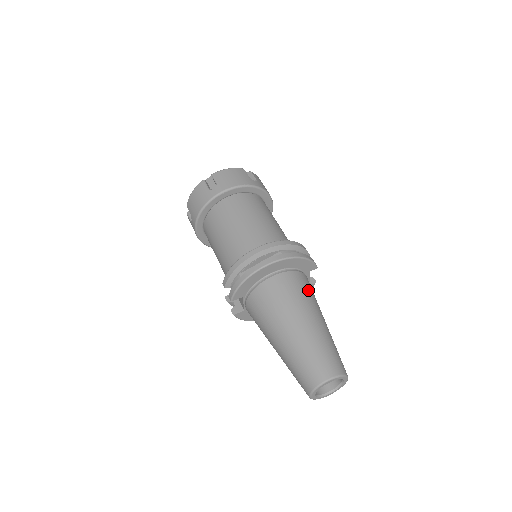
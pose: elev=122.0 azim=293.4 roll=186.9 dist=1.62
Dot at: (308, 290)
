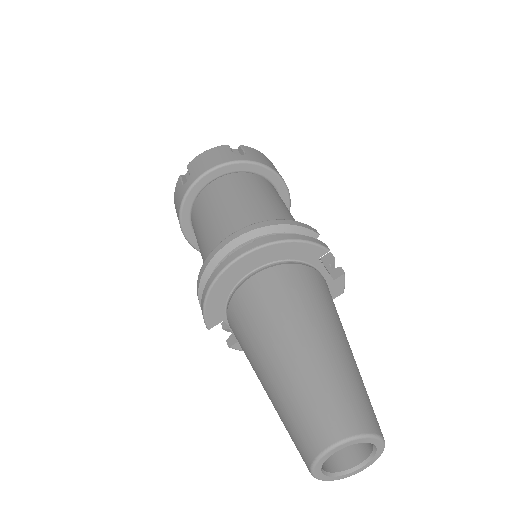
Dot at: (305, 290)
